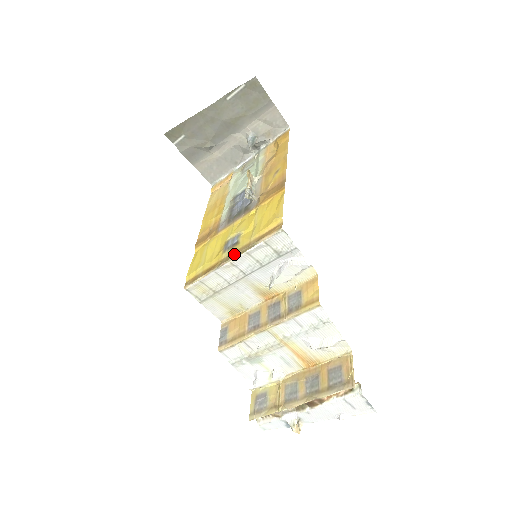
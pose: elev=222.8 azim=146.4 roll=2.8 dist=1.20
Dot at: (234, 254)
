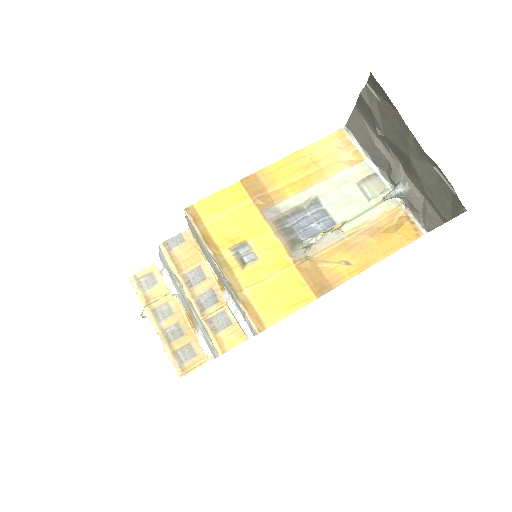
Dot at: (227, 273)
